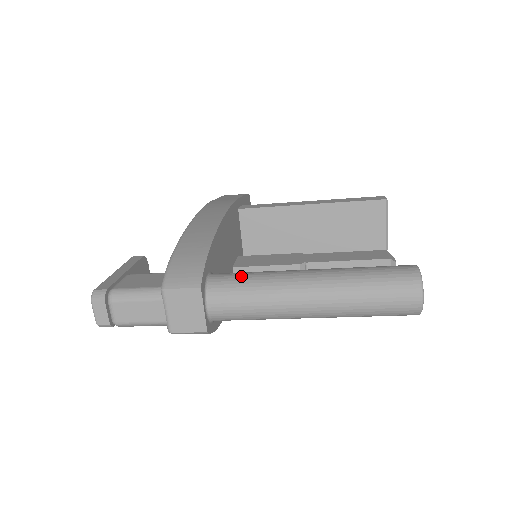
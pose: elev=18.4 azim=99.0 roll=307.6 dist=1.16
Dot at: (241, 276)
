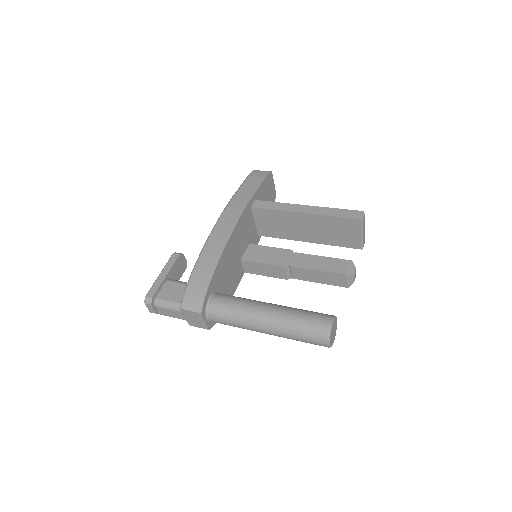
Dot at: (227, 304)
